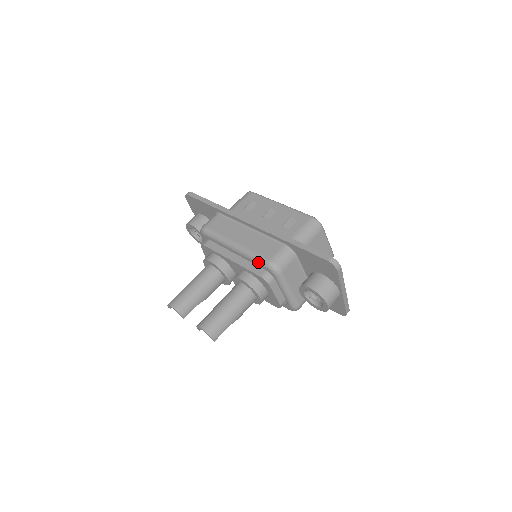
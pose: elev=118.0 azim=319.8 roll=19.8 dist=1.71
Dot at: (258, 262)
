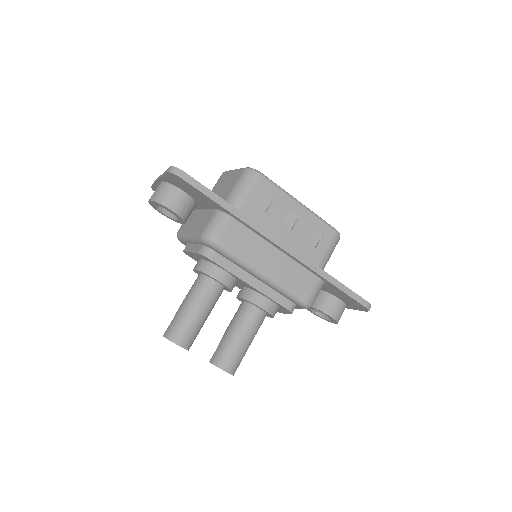
Dot at: (291, 298)
